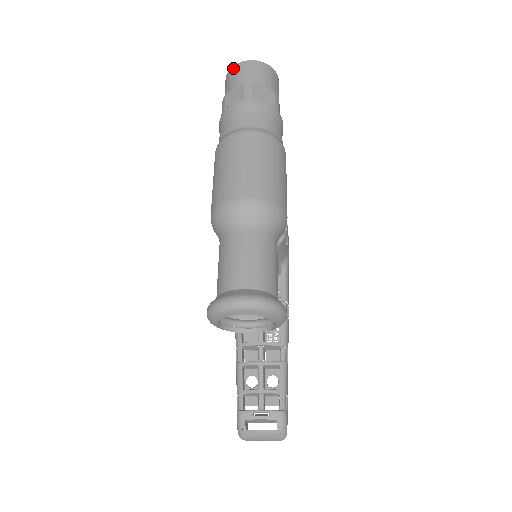
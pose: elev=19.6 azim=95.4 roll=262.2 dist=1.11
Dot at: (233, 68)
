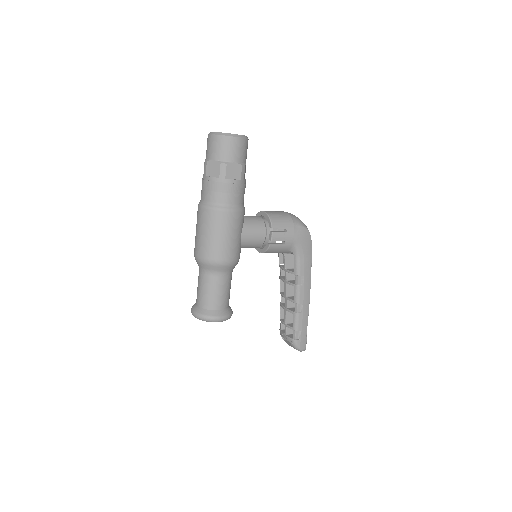
Dot at: occluded
